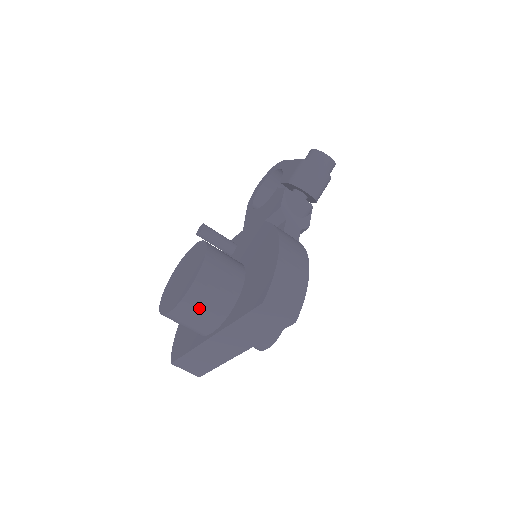
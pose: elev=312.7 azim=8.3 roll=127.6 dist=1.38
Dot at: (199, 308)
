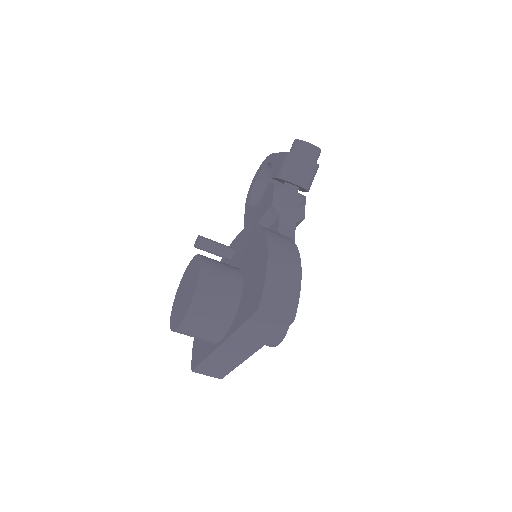
Dot at: (203, 321)
